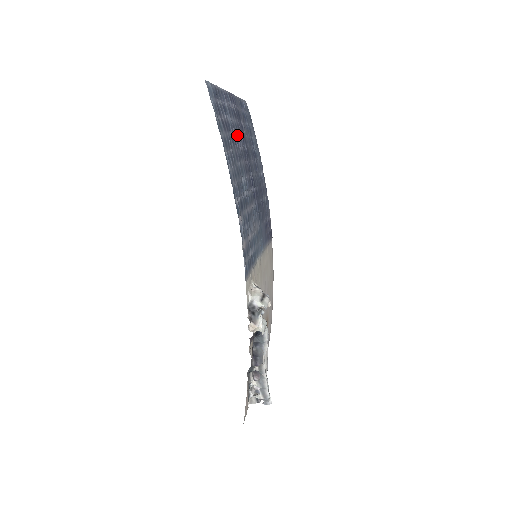
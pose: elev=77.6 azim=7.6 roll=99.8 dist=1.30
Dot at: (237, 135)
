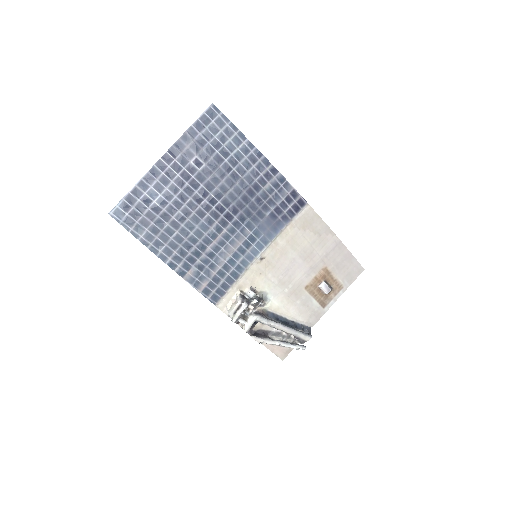
Dot at: (176, 198)
